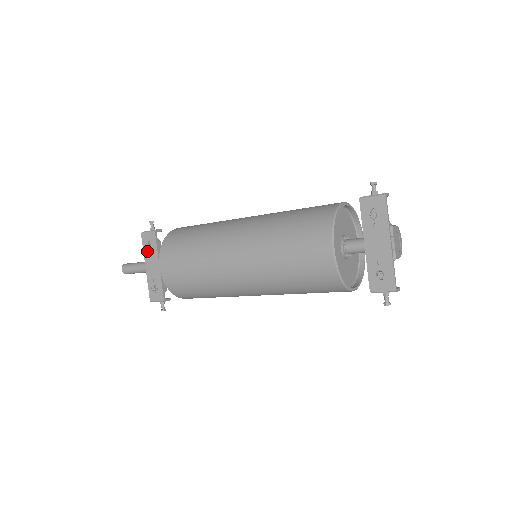
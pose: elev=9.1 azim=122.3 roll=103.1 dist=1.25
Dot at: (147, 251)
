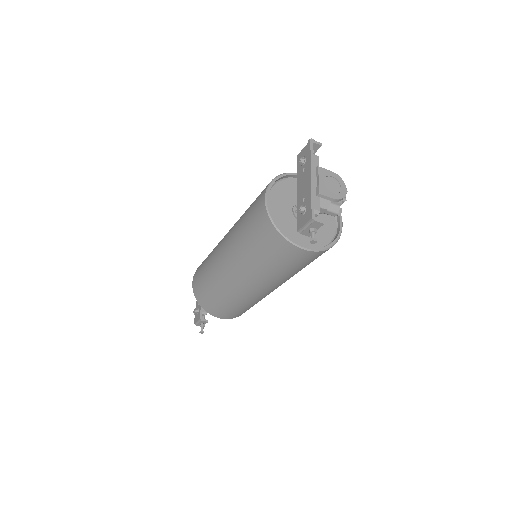
Dot at: occluded
